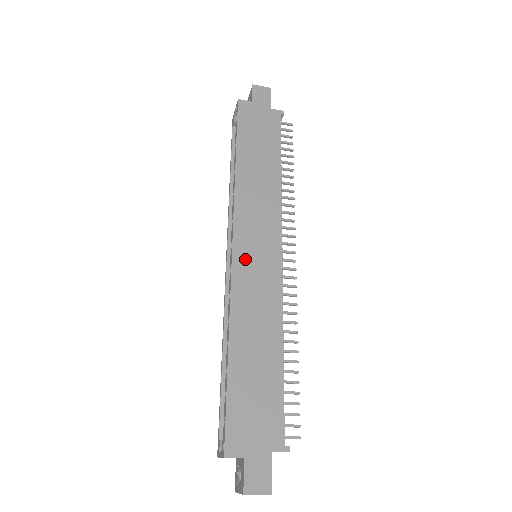
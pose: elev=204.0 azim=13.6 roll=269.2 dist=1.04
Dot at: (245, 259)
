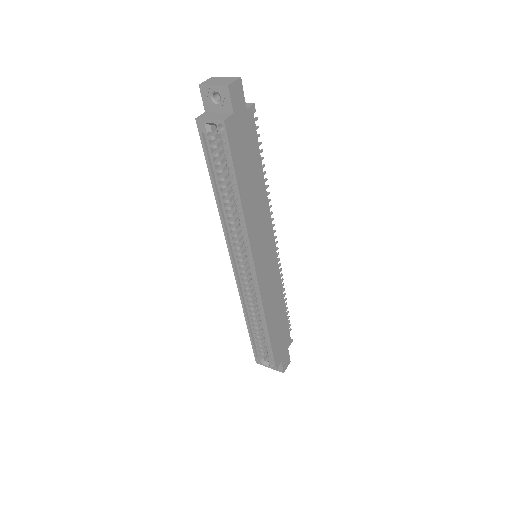
Dot at: (263, 273)
